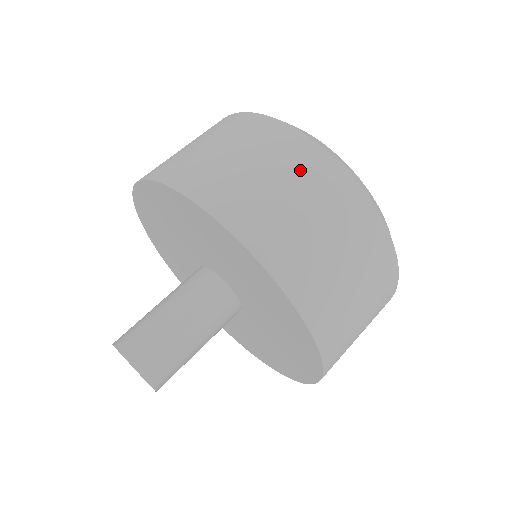
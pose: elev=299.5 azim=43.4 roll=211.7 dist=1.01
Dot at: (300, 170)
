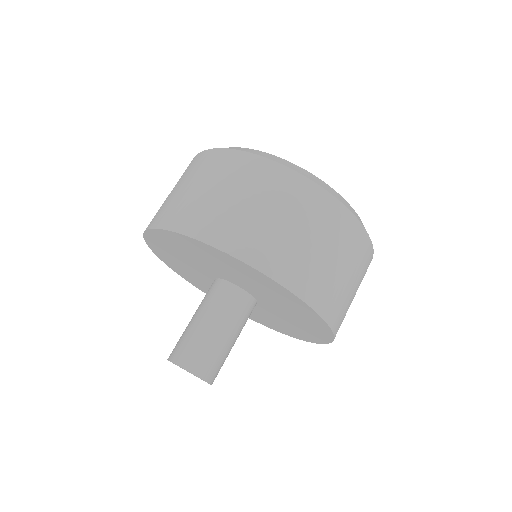
Dot at: (333, 231)
